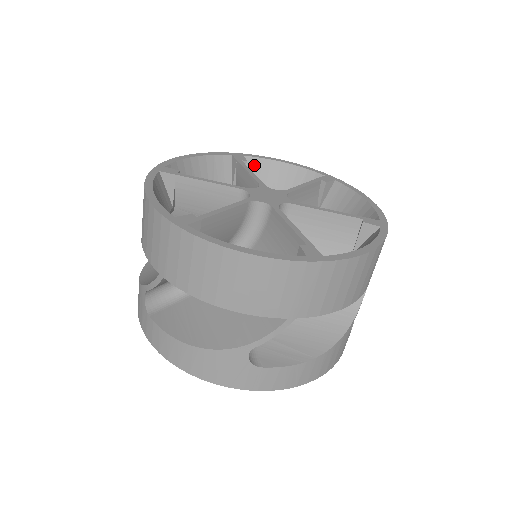
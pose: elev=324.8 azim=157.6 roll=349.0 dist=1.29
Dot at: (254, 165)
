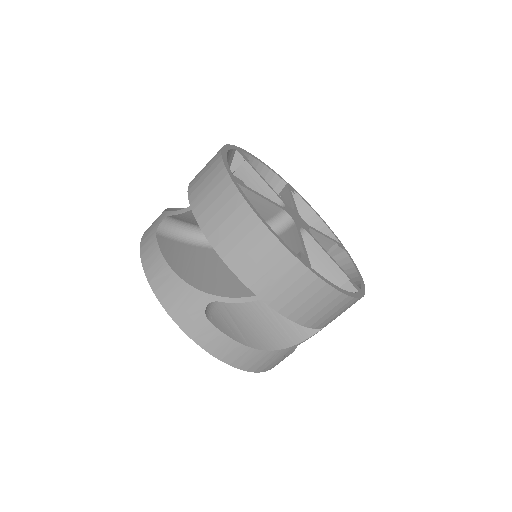
Dot at: (296, 202)
